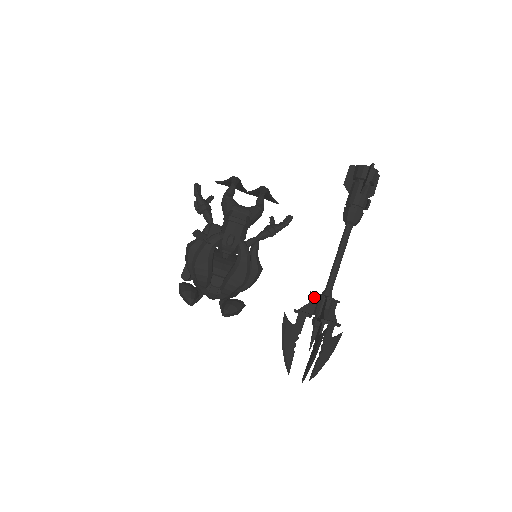
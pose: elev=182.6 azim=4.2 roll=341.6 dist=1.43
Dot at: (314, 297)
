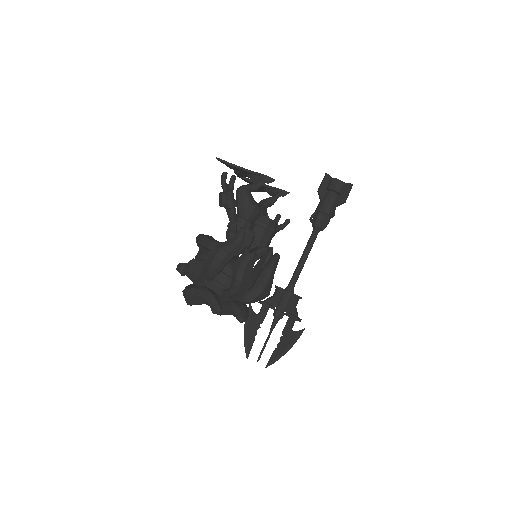
Dot at: (280, 292)
